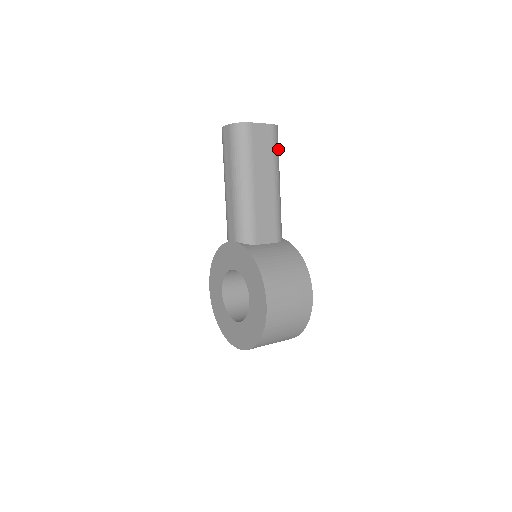
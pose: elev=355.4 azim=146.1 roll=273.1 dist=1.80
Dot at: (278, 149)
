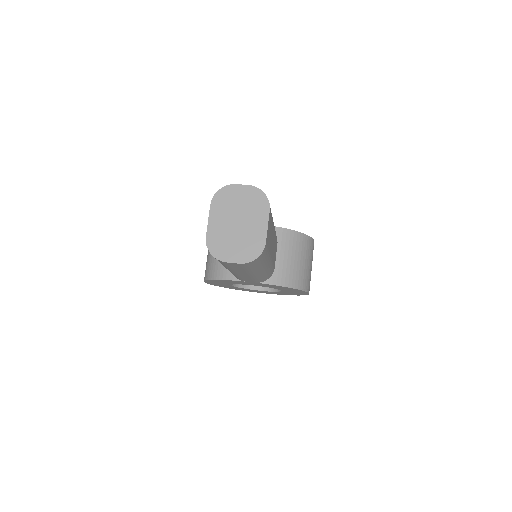
Dot at: occluded
